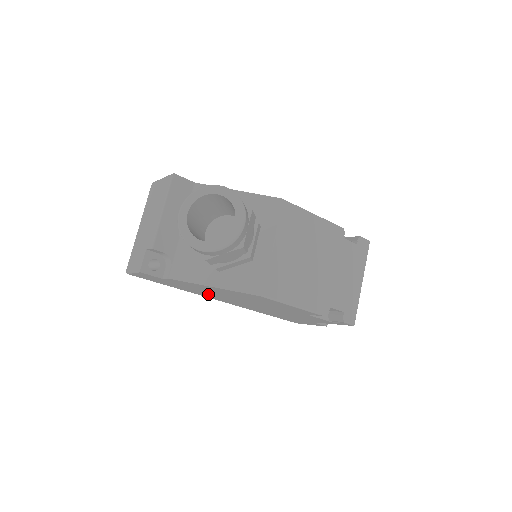
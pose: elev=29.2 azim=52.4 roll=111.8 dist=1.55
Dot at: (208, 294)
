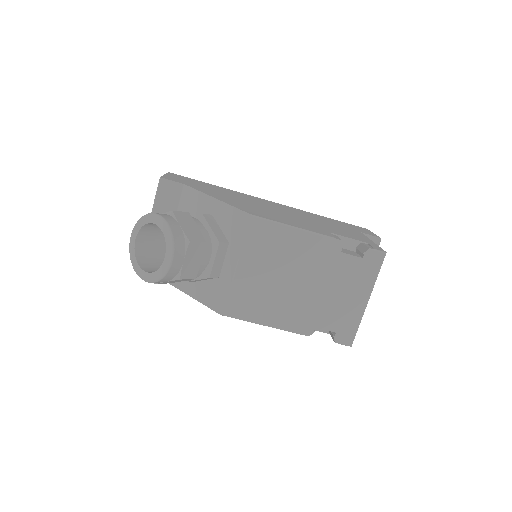
Dot at: occluded
